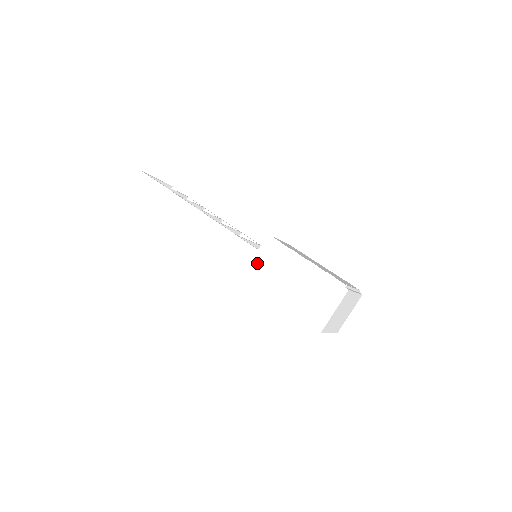
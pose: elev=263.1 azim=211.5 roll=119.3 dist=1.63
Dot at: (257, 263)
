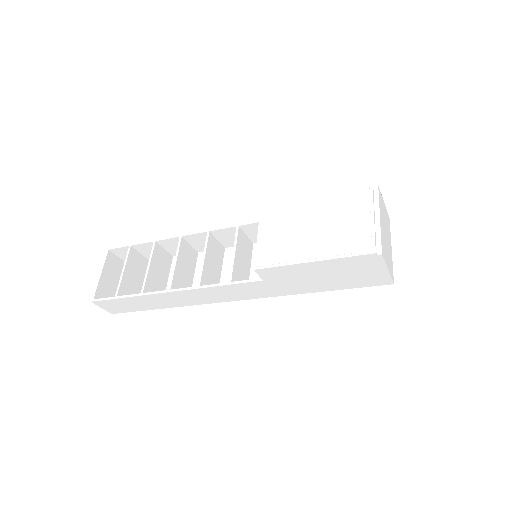
Dot at: (275, 286)
